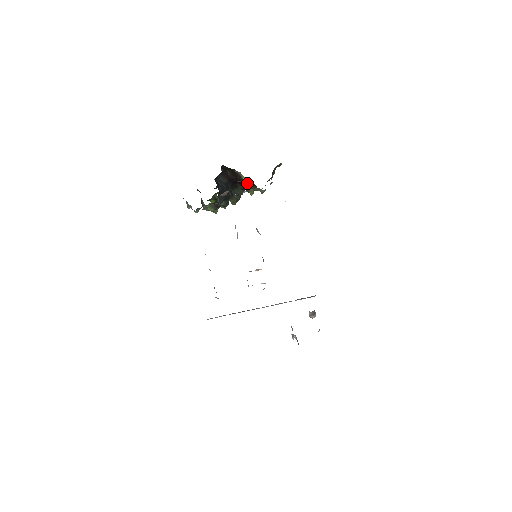
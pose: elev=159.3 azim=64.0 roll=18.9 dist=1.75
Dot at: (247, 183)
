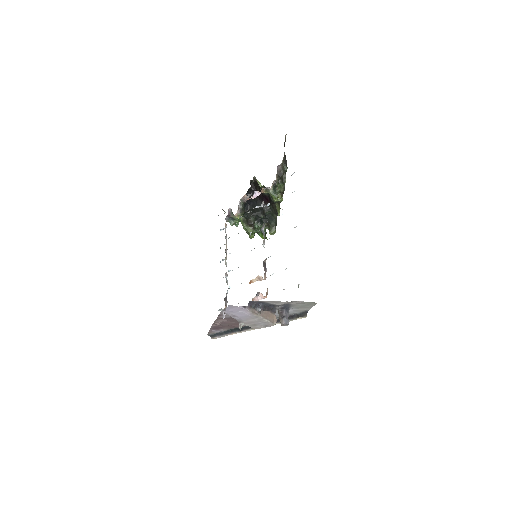
Dot at: (270, 197)
